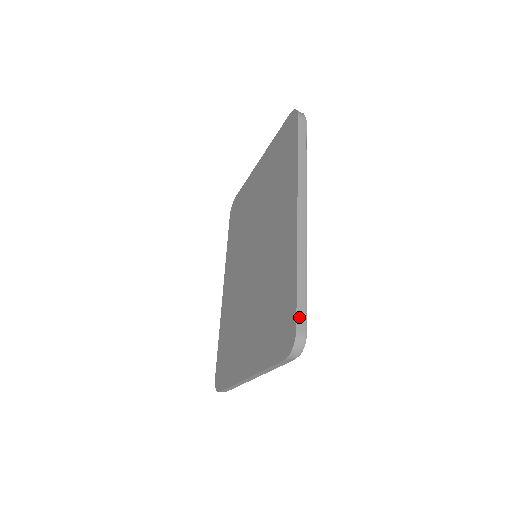
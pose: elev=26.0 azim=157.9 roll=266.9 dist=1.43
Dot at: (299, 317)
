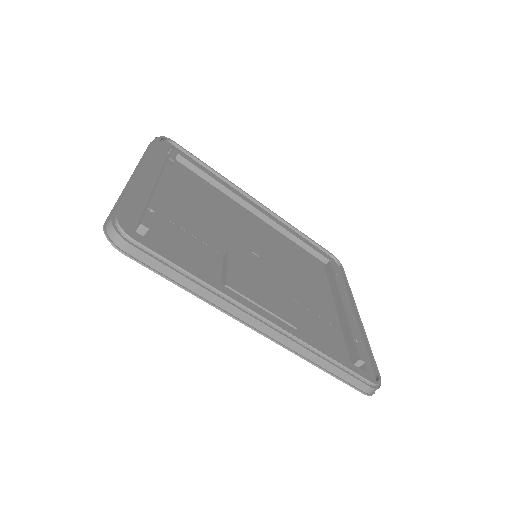
Dot at: (356, 385)
